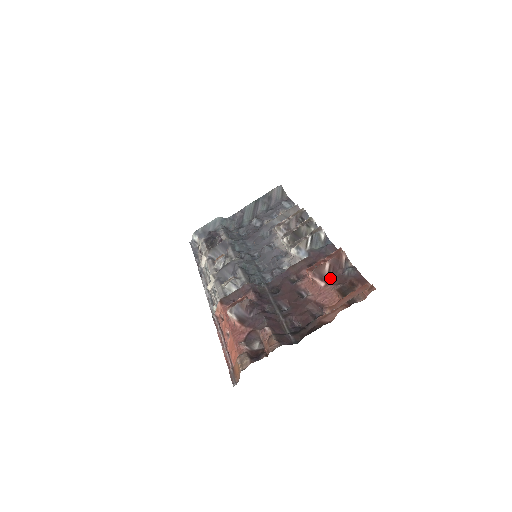
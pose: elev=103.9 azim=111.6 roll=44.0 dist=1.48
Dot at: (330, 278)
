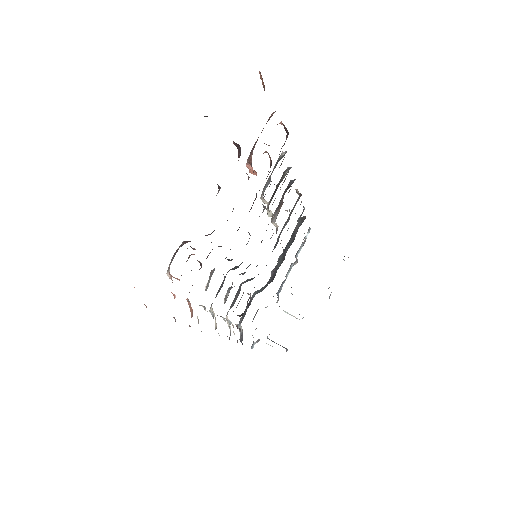
Dot at: occluded
